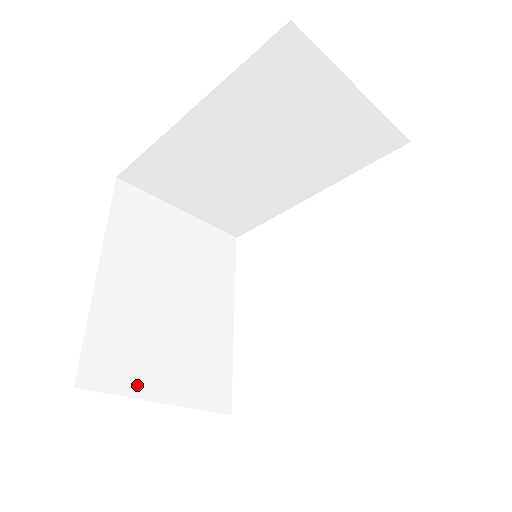
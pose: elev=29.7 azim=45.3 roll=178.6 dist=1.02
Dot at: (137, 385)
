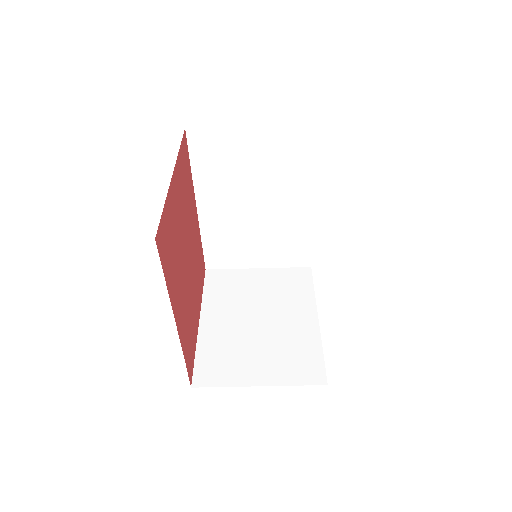
Dot at: (237, 379)
